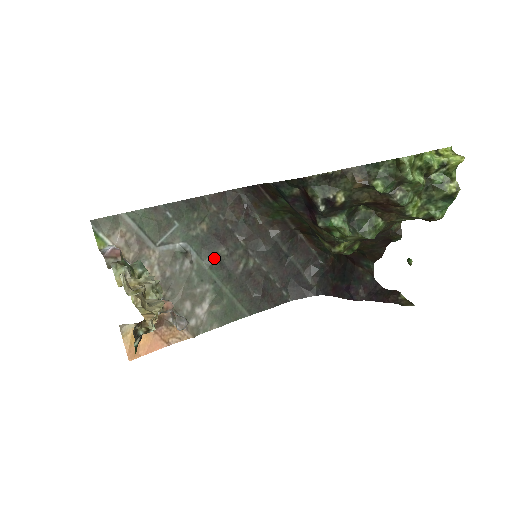
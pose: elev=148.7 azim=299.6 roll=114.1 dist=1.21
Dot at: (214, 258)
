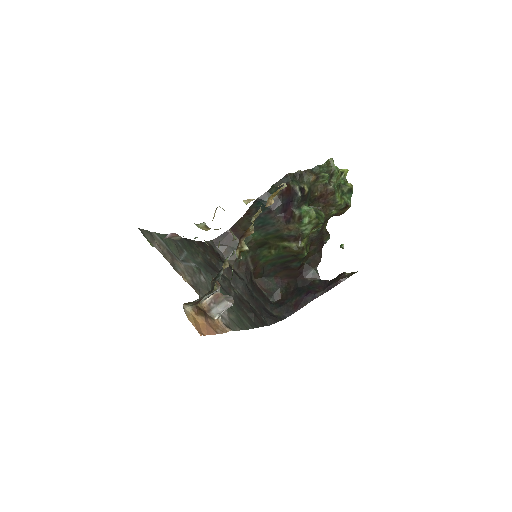
Dot at: occluded
